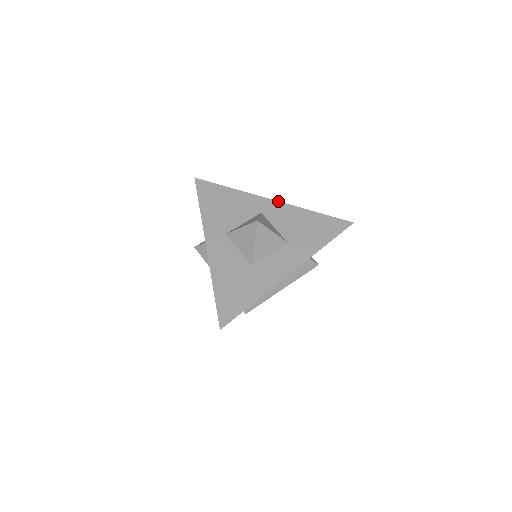
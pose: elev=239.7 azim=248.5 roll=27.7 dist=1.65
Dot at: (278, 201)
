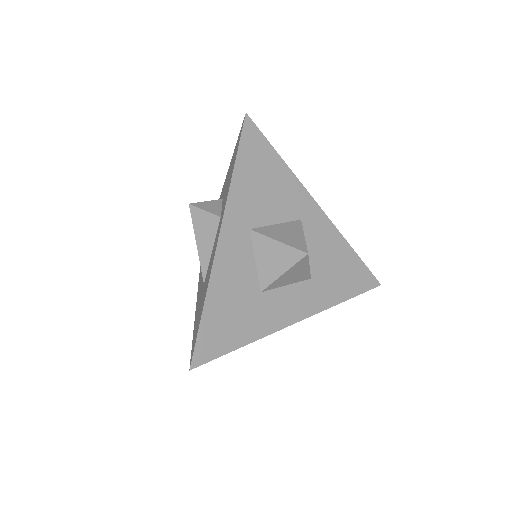
Dot at: occluded
